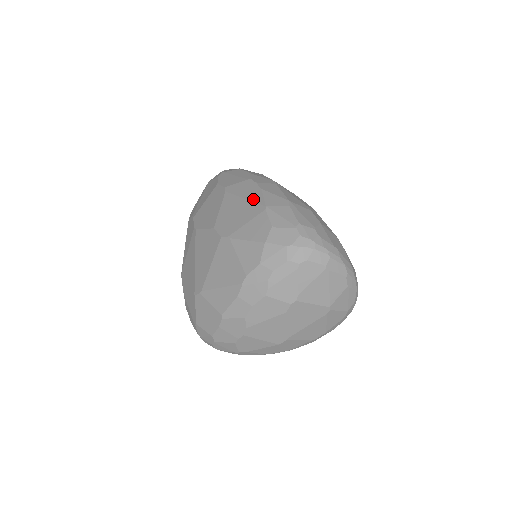
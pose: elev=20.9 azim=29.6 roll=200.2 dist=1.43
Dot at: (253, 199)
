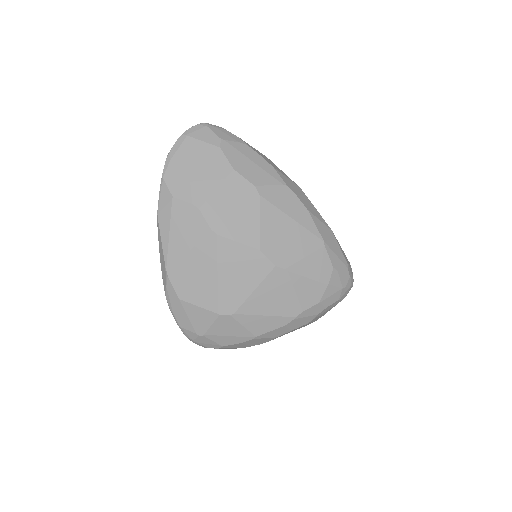
Dot at: (305, 225)
